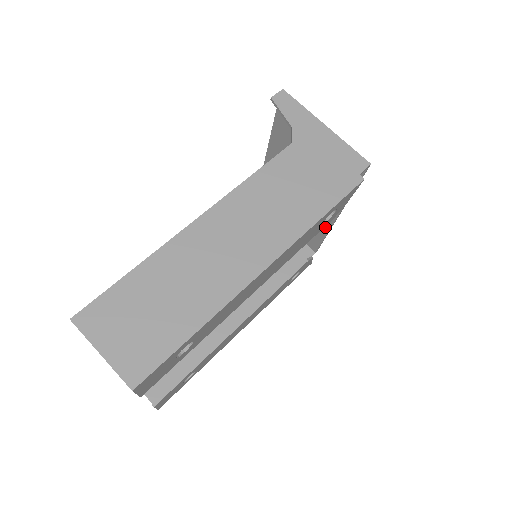
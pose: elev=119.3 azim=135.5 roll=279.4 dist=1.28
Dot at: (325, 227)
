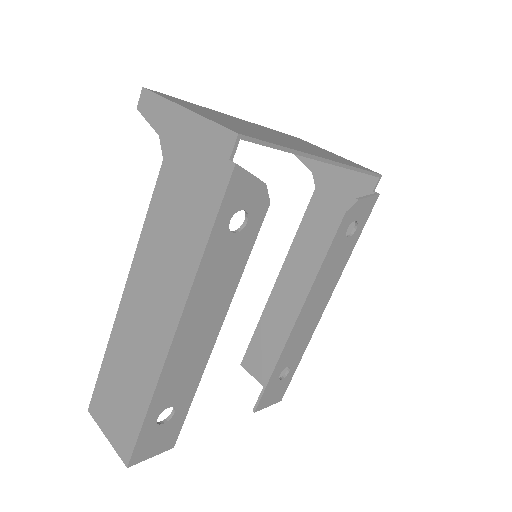
Dot at: occluded
